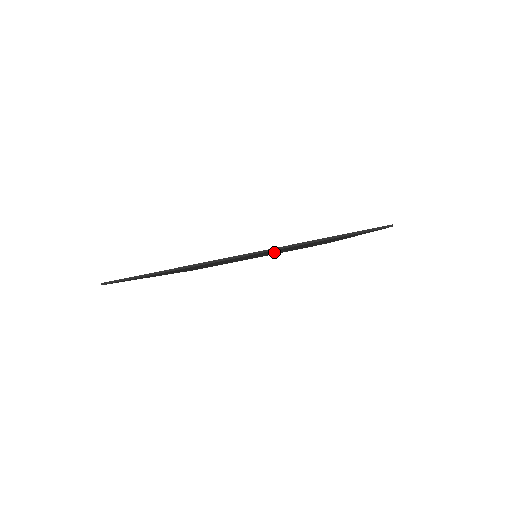
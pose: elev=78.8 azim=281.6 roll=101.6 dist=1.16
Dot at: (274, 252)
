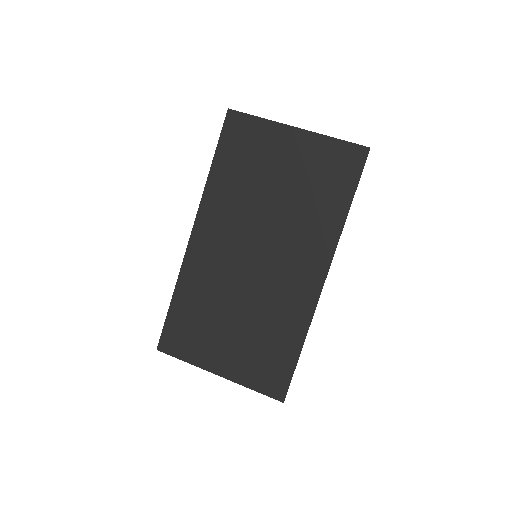
Dot at: (281, 225)
